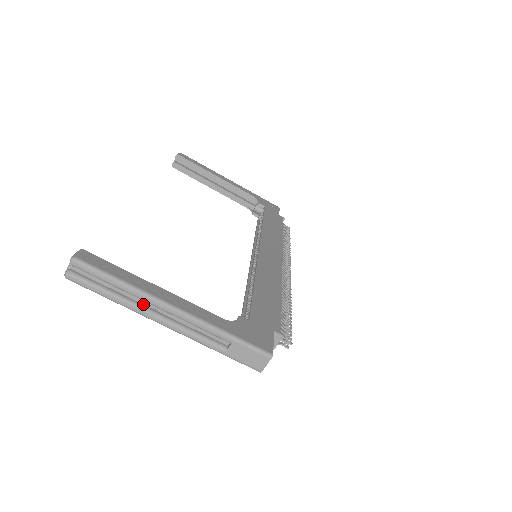
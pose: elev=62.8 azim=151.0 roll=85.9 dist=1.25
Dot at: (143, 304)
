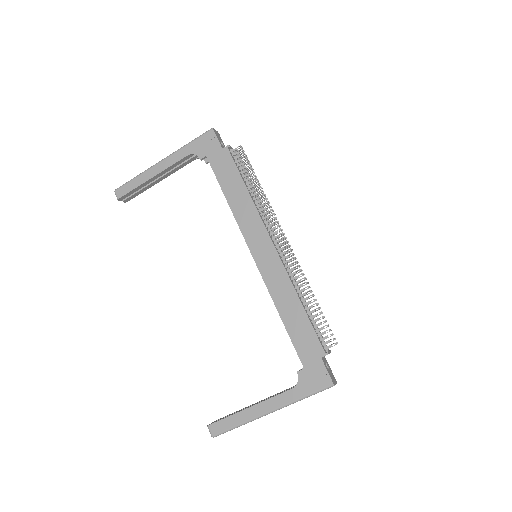
Dot at: occluded
